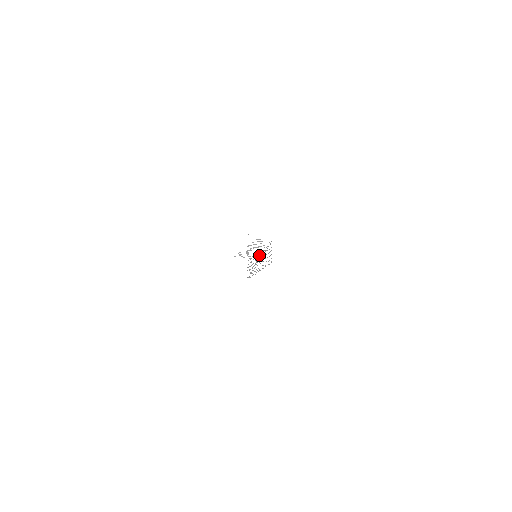
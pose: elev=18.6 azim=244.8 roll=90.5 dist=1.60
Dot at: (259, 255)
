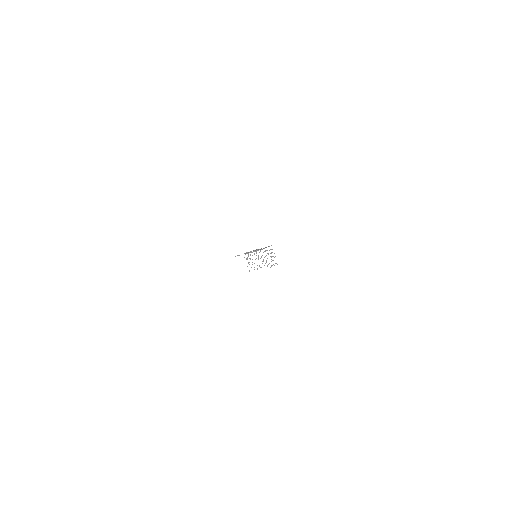
Dot at: occluded
